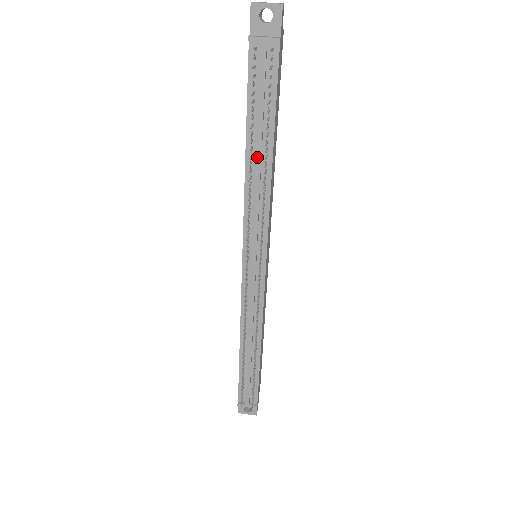
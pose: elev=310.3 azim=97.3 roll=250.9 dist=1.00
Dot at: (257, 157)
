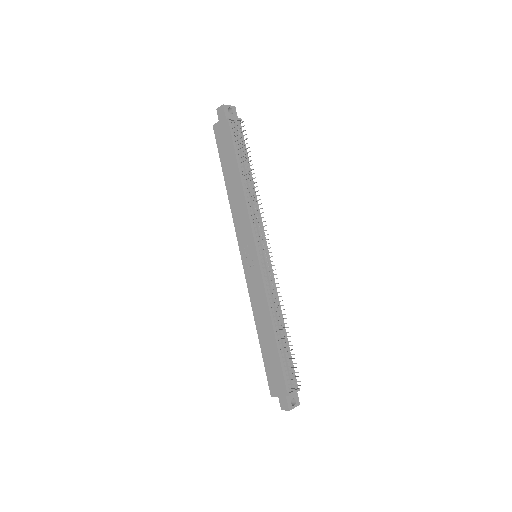
Dot at: (248, 180)
